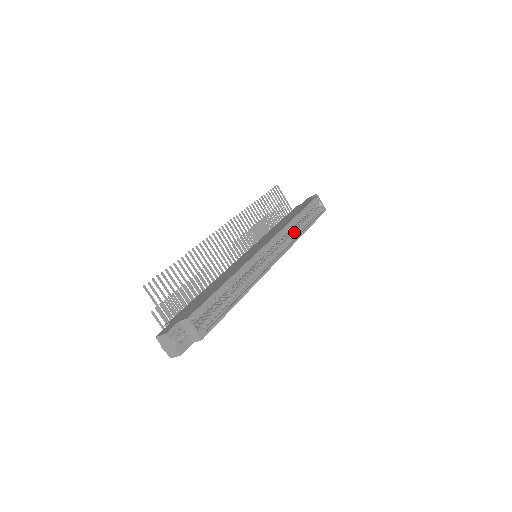
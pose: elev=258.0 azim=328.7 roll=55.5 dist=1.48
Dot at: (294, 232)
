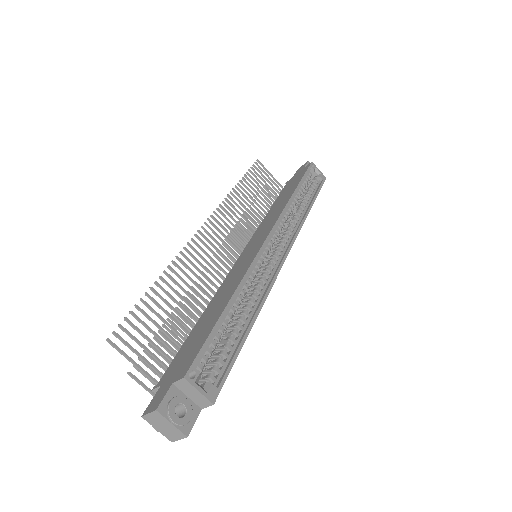
Dot at: (296, 213)
